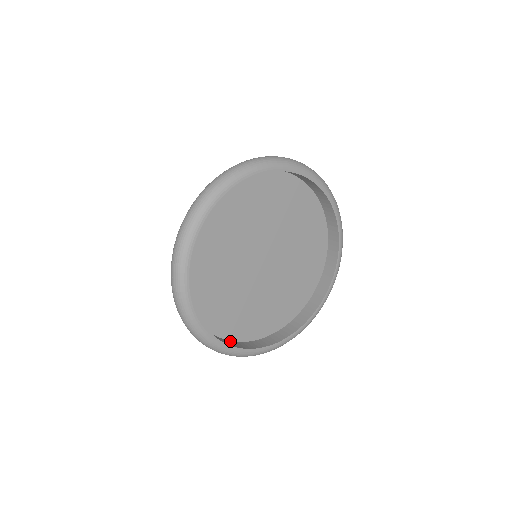
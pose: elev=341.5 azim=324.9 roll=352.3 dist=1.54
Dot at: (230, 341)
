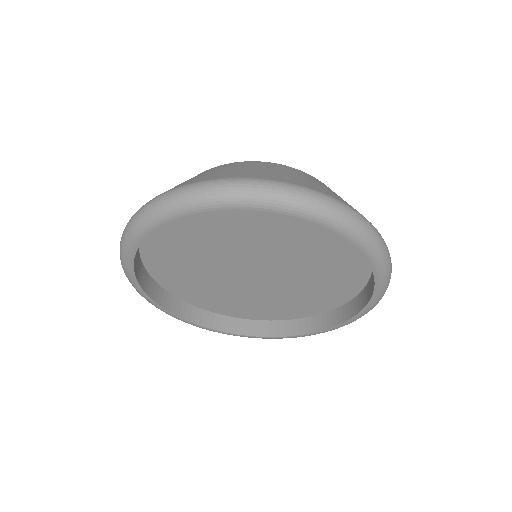
Dot at: (161, 287)
